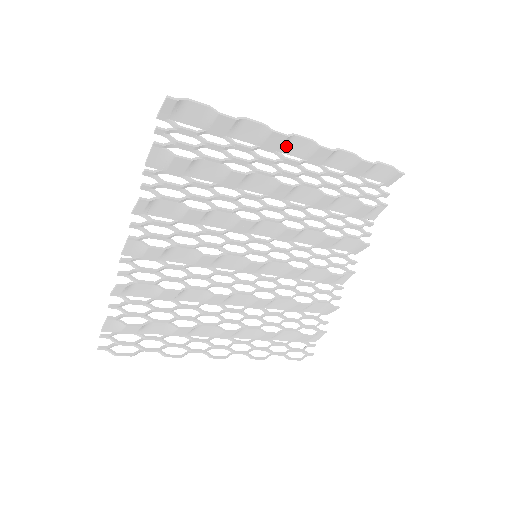
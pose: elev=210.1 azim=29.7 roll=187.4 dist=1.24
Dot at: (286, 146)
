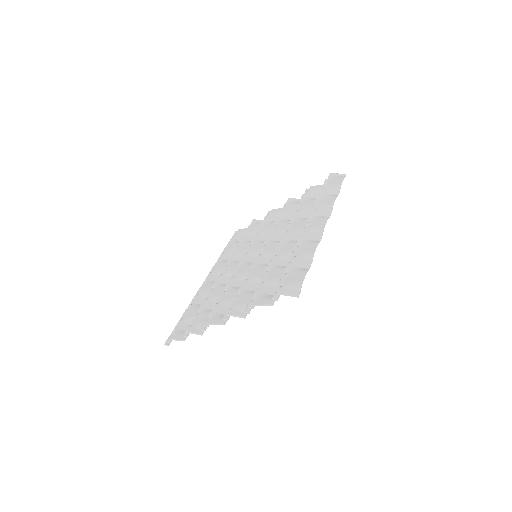
Dot at: (314, 230)
